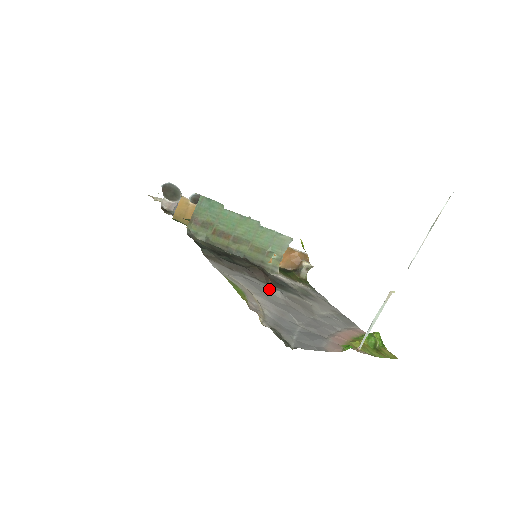
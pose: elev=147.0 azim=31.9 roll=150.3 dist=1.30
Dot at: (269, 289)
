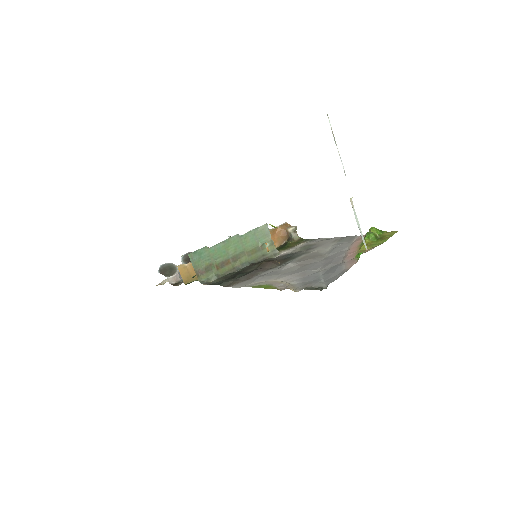
Dot at: (282, 268)
